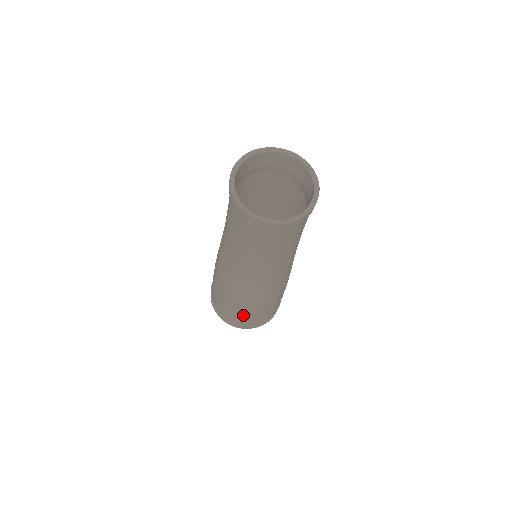
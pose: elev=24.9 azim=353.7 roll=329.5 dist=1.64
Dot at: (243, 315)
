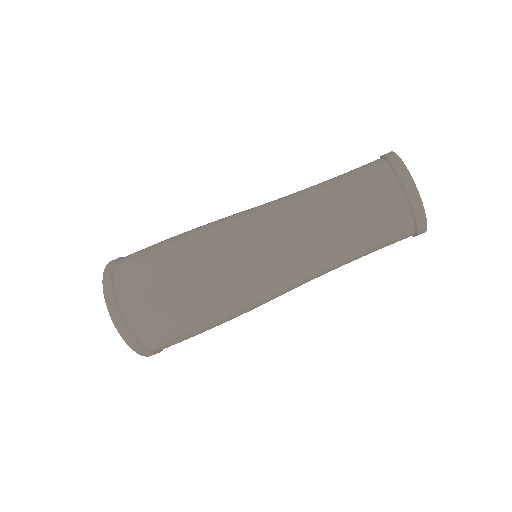
Dot at: (185, 327)
